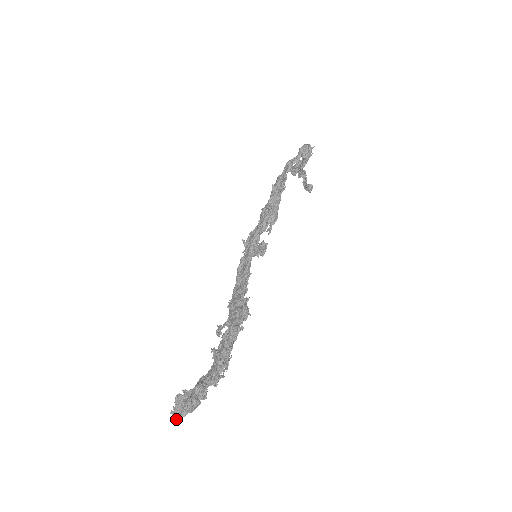
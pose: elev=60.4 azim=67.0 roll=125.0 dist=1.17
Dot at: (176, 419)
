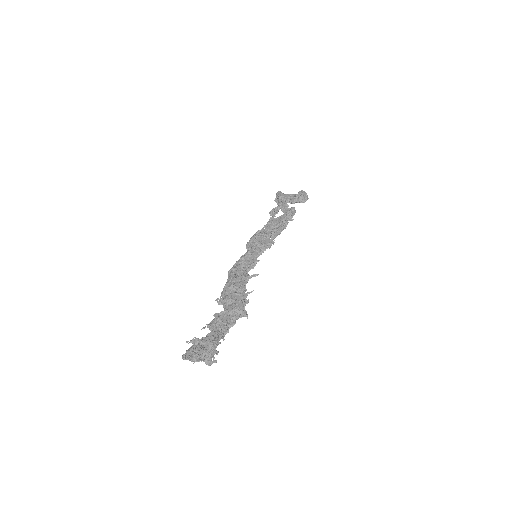
Dot at: (194, 362)
